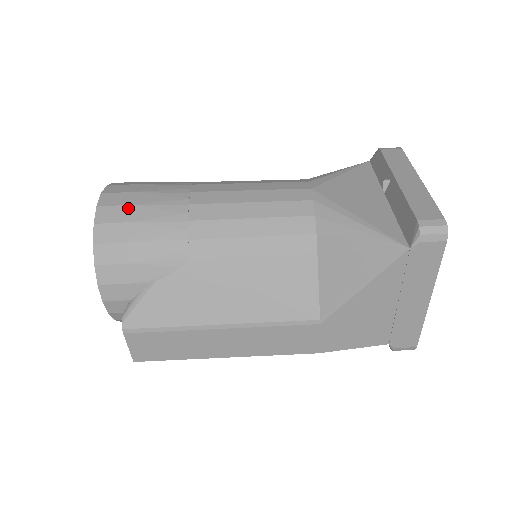
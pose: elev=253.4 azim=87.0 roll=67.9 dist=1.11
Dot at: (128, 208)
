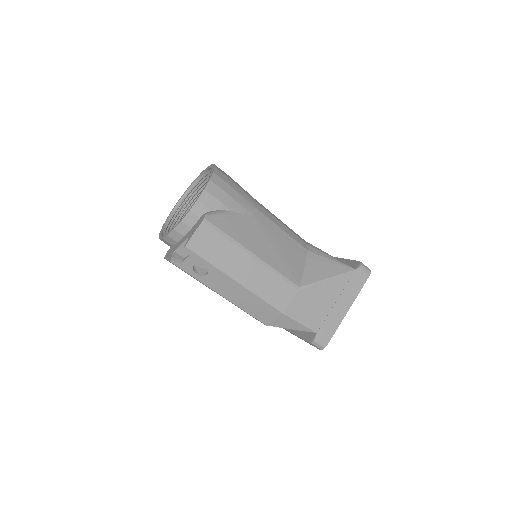
Dot at: occluded
